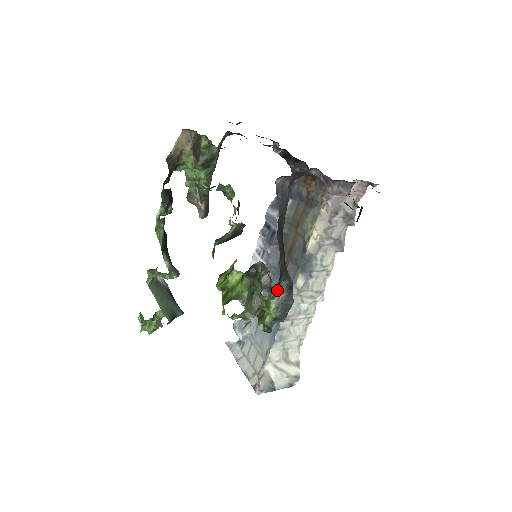
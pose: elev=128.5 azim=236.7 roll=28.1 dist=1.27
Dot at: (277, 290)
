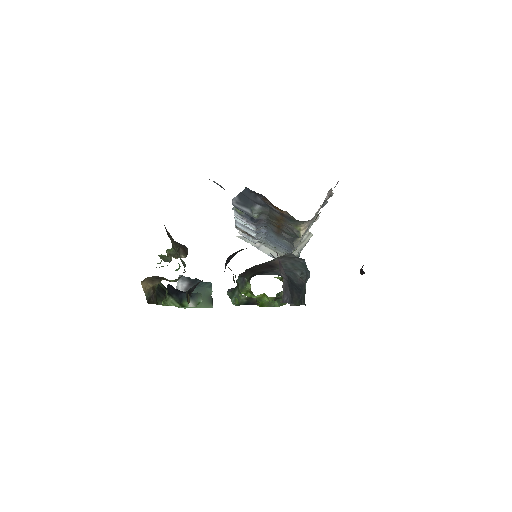
Dot at: occluded
